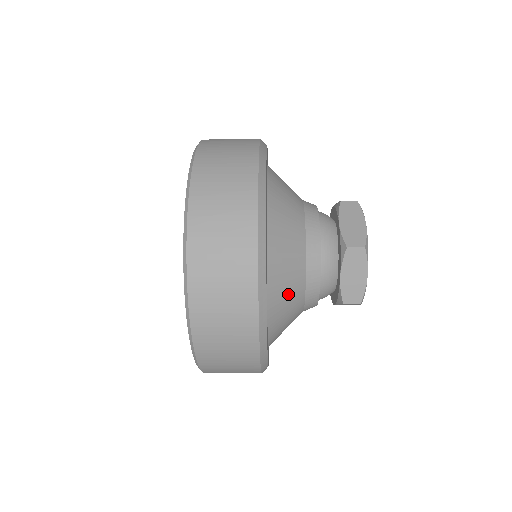
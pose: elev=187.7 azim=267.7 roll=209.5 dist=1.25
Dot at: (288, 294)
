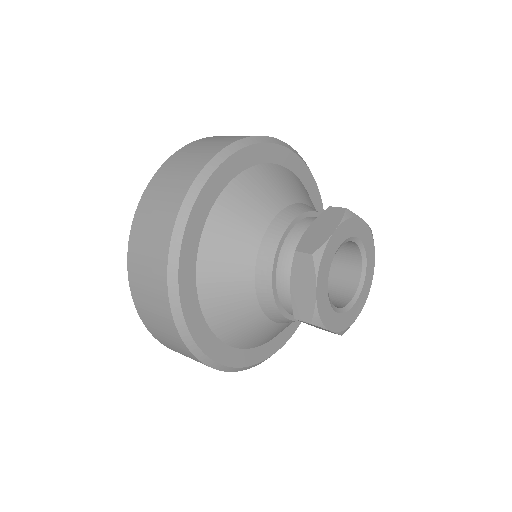
Dot at: (228, 287)
